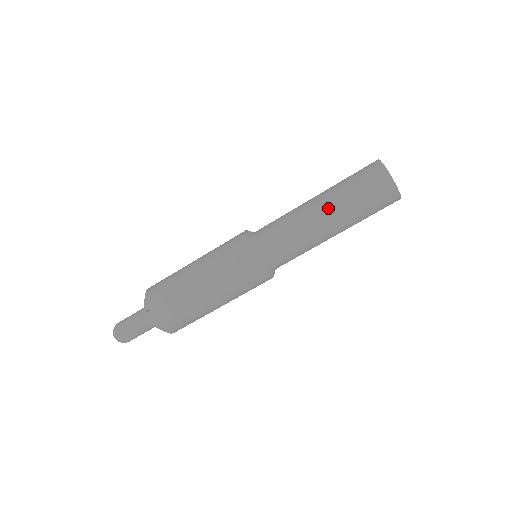
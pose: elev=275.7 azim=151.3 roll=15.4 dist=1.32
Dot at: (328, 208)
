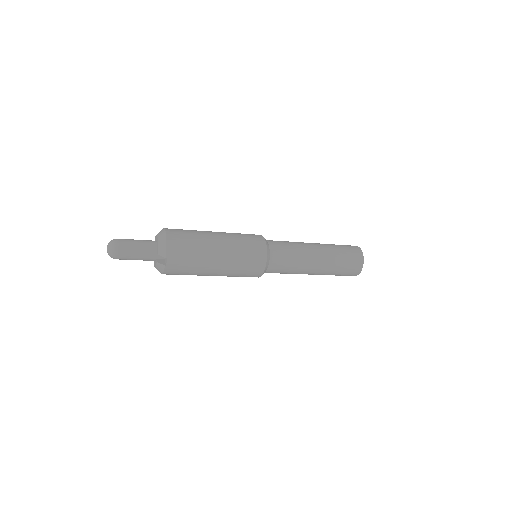
Dot at: (323, 264)
